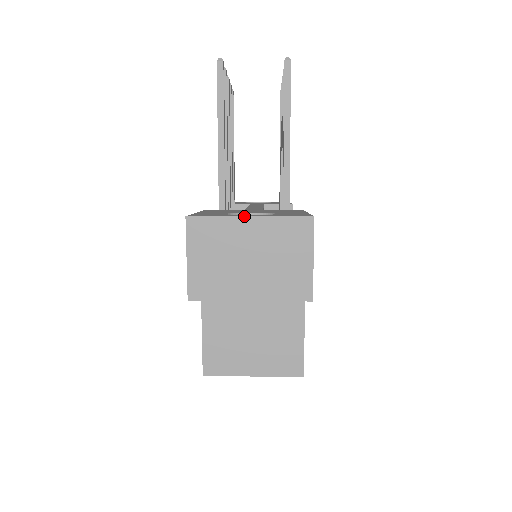
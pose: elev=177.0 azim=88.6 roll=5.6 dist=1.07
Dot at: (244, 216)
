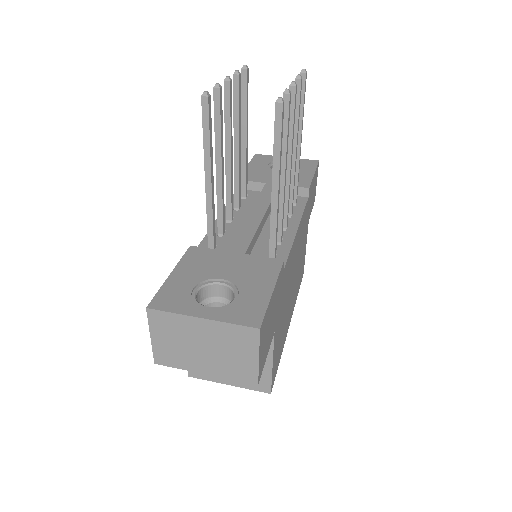
Dot at: (197, 317)
